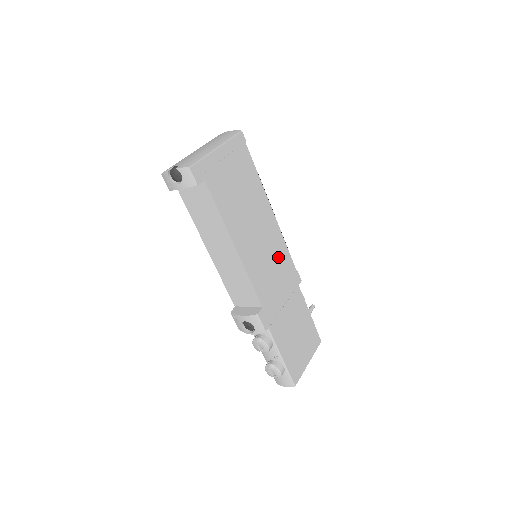
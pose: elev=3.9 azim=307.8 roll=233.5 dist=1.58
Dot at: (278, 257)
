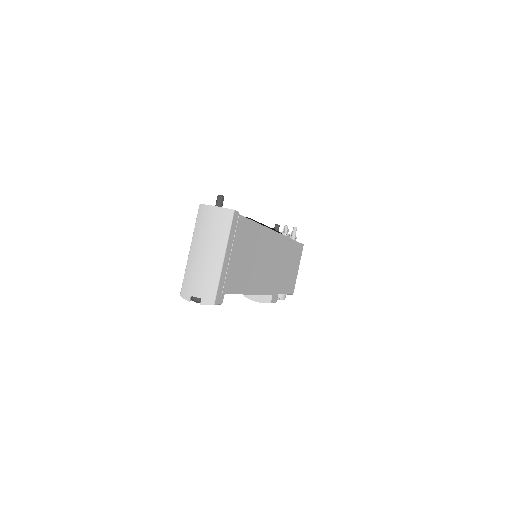
Dot at: (275, 250)
